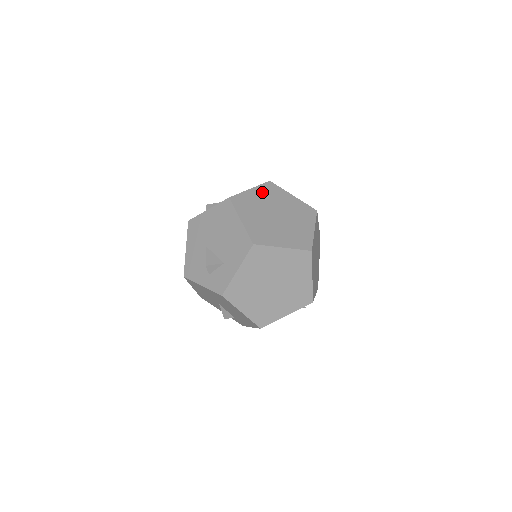
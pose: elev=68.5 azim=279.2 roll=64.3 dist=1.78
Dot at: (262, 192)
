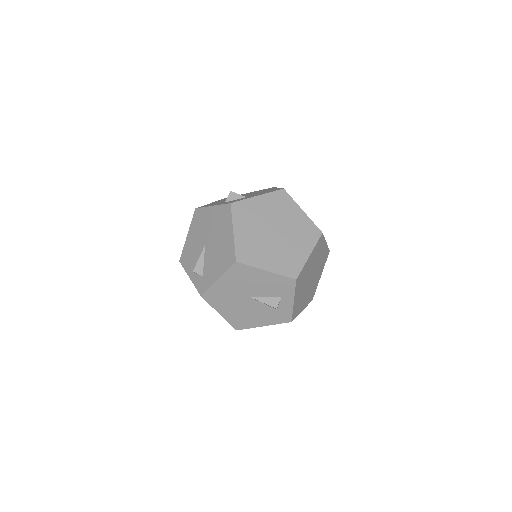
Dot at: occluded
